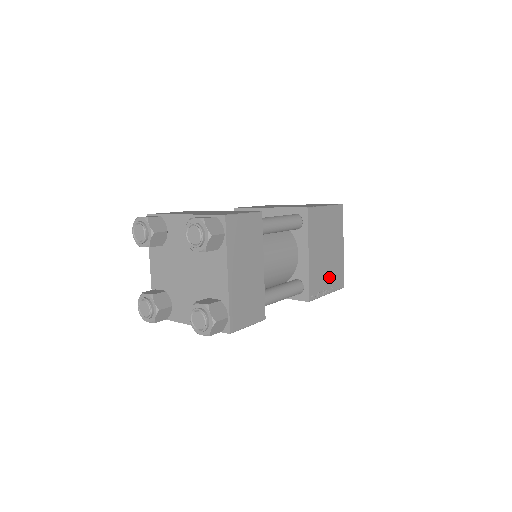
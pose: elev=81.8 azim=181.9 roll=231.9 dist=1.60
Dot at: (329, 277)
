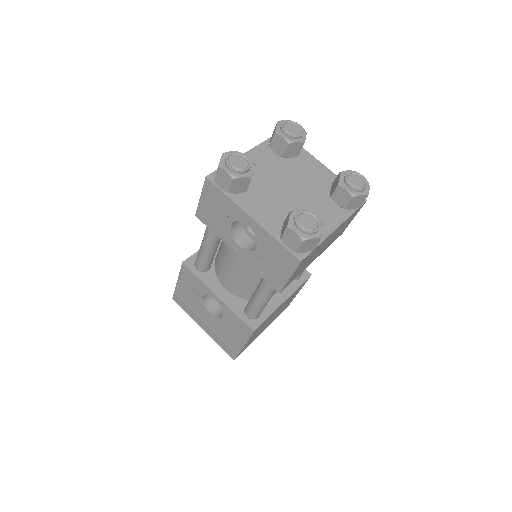
Dot at: (254, 336)
